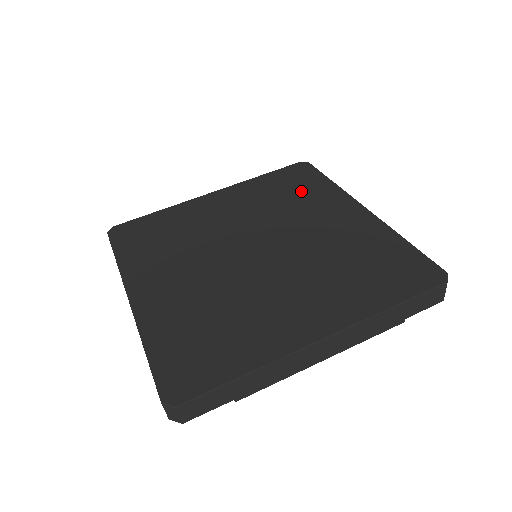
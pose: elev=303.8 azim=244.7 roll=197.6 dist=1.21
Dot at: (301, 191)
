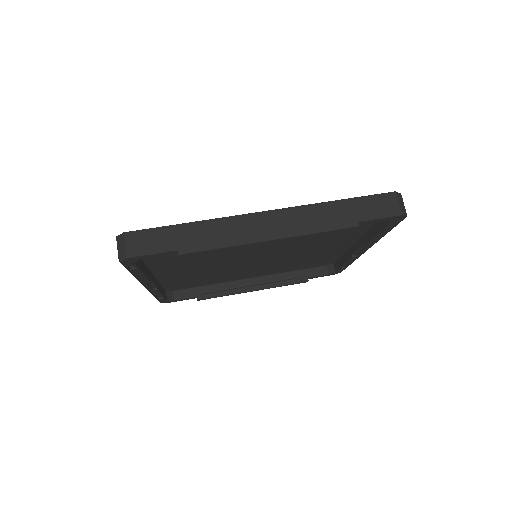
Dot at: occluded
